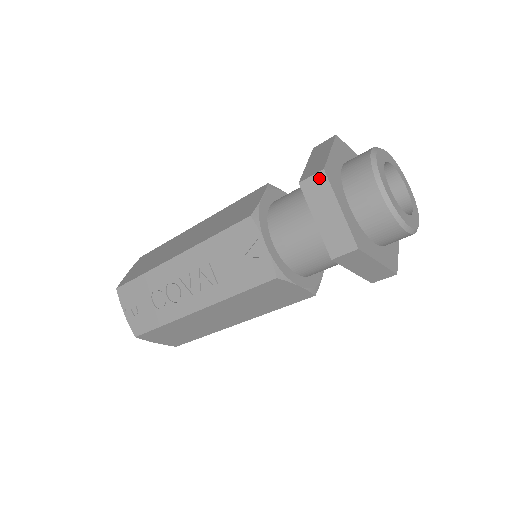
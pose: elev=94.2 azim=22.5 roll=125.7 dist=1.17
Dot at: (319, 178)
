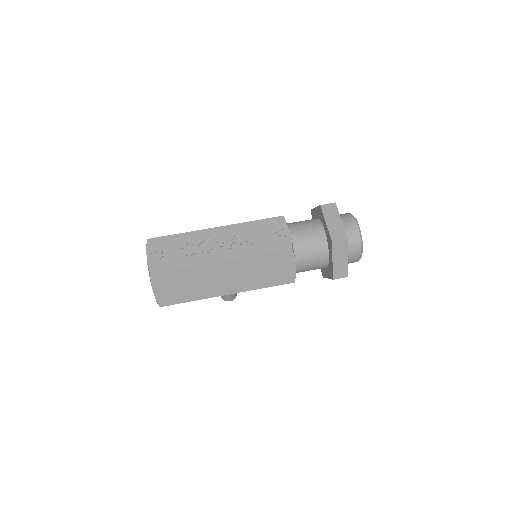
Dot at: (332, 205)
